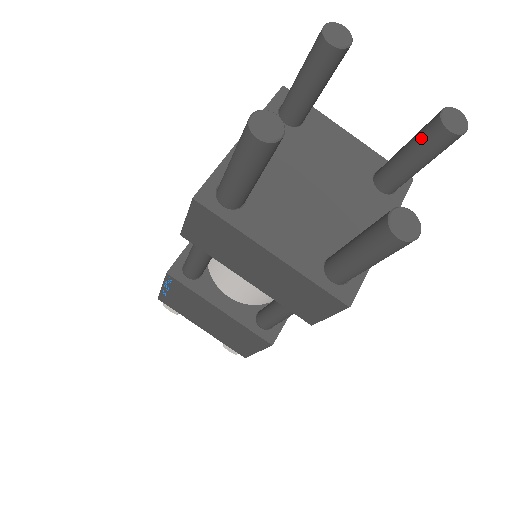
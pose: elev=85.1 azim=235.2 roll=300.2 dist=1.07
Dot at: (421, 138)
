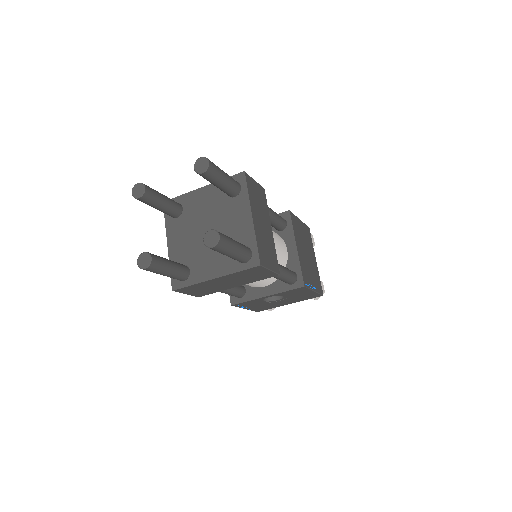
Dot at: occluded
